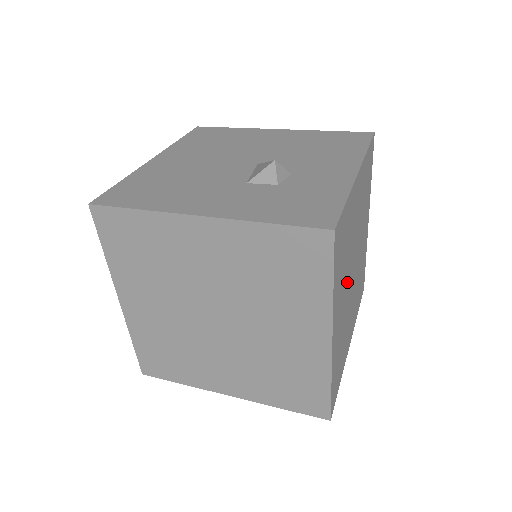
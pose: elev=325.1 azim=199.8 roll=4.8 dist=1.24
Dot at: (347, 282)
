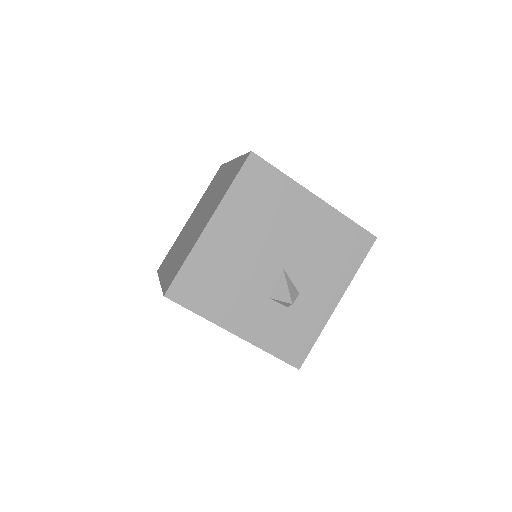
Dot at: occluded
